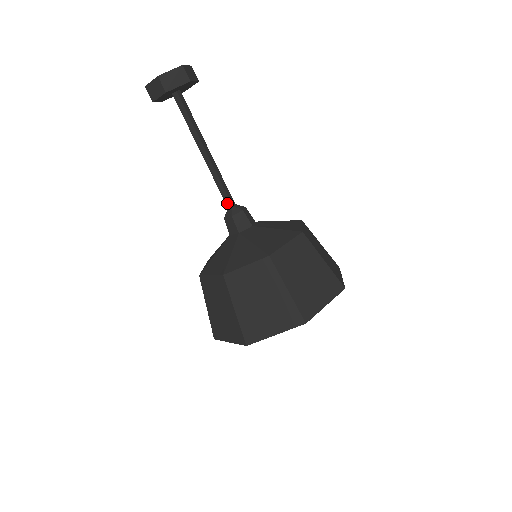
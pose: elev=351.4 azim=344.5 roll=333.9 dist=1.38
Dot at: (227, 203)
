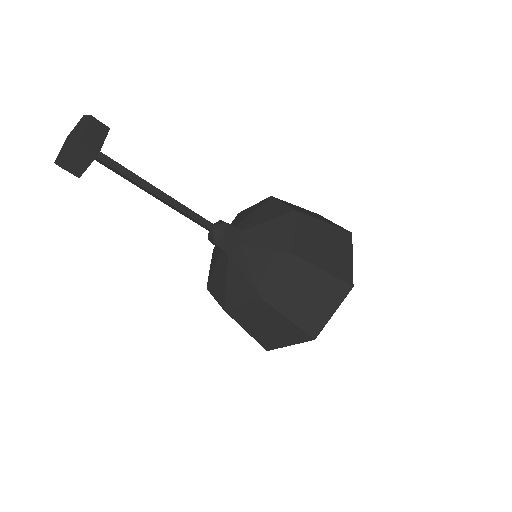
Dot at: (205, 228)
